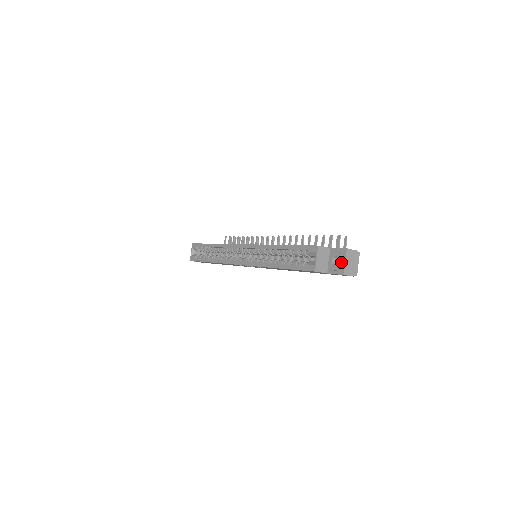
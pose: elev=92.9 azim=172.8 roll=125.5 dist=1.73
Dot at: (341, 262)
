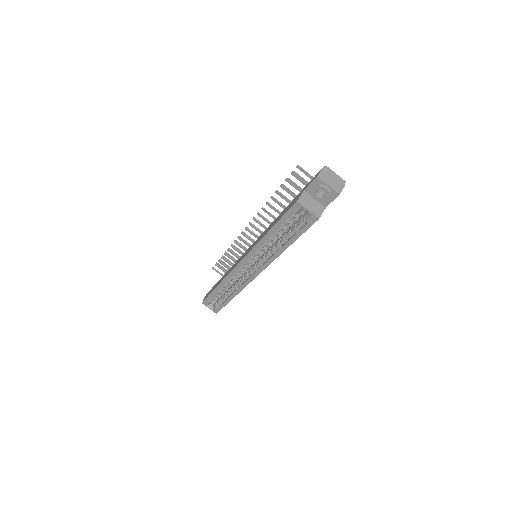
Dot at: (326, 190)
